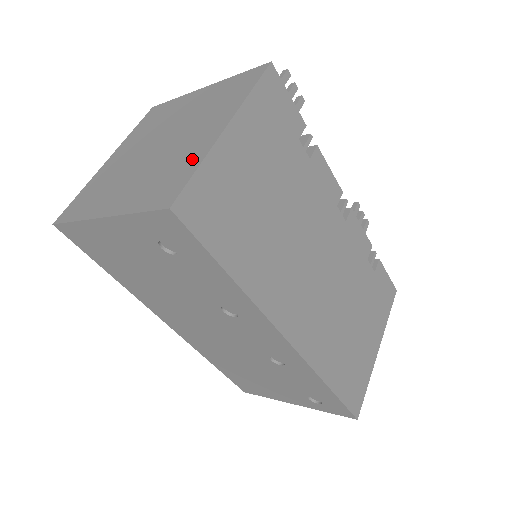
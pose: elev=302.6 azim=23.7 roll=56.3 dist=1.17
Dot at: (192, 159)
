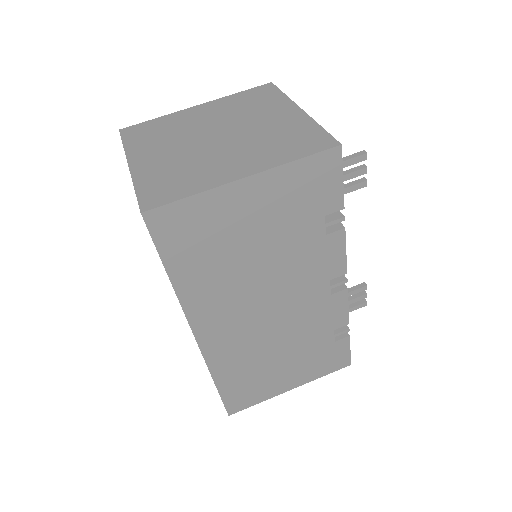
Dot at: (199, 183)
